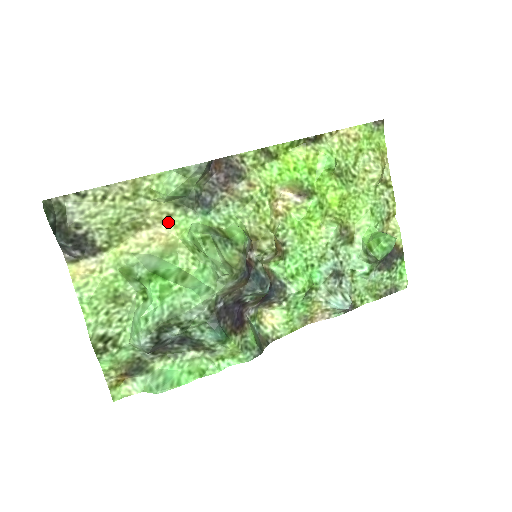
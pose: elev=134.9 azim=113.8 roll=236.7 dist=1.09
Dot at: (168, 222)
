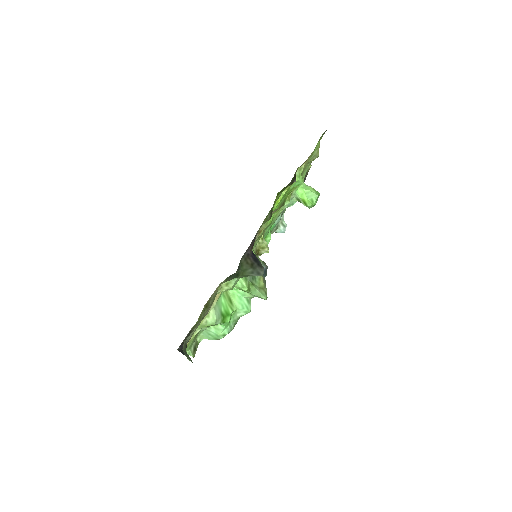
Dot at: (218, 286)
